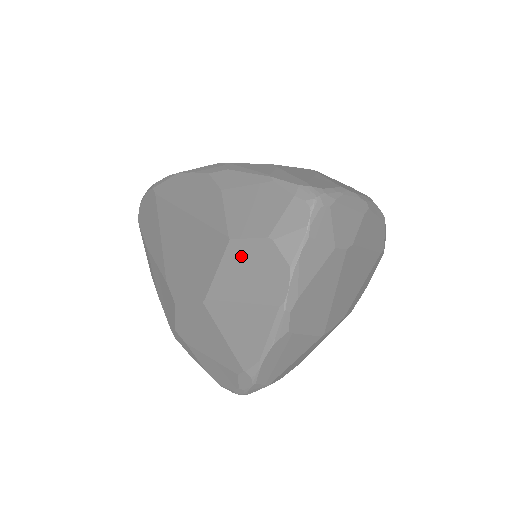
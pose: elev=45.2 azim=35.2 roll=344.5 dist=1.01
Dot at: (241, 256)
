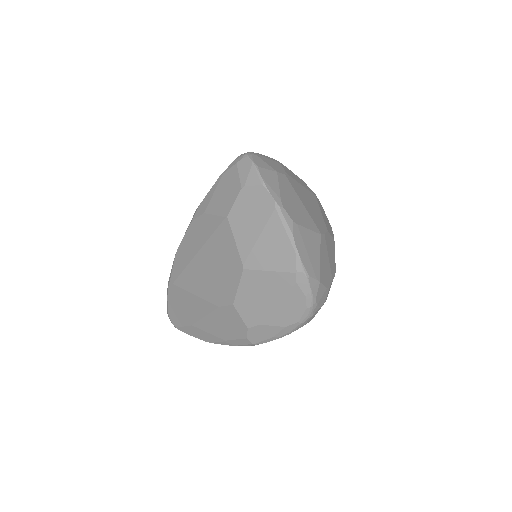
Dot at: (239, 215)
